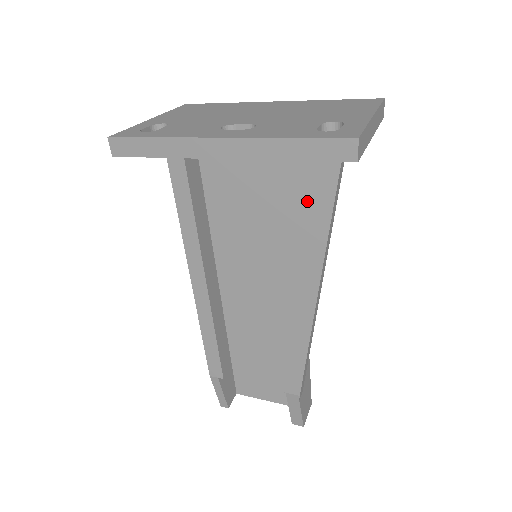
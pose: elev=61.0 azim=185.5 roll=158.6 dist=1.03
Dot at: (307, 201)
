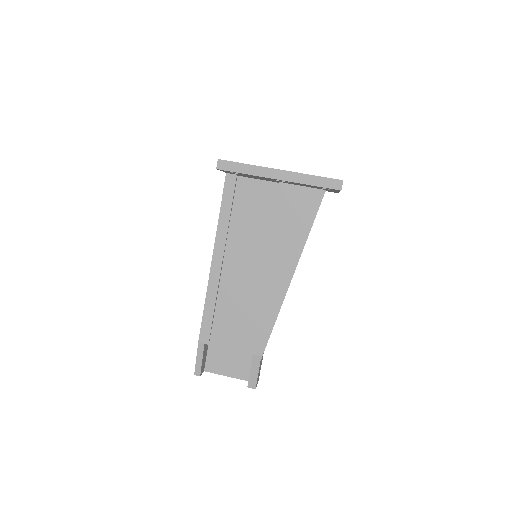
Dot at: (299, 222)
